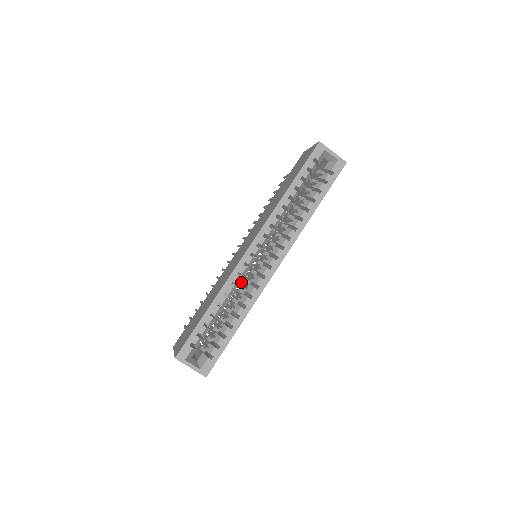
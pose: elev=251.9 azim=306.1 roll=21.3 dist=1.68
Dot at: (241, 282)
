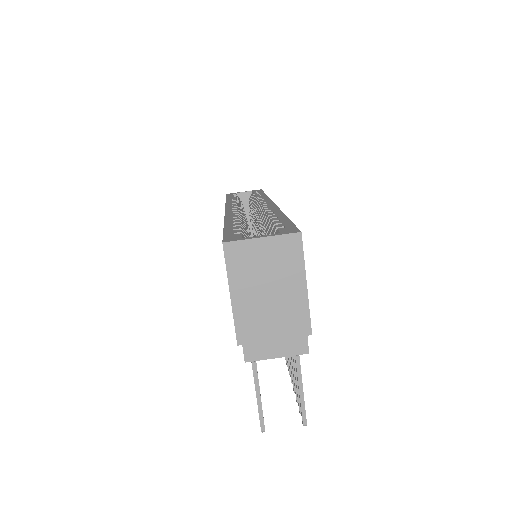
Dot at: occluded
